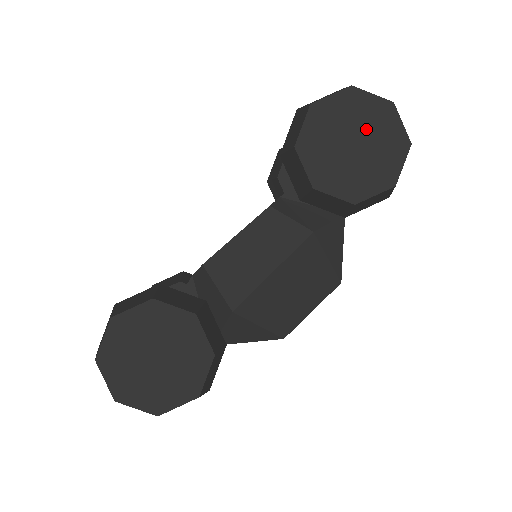
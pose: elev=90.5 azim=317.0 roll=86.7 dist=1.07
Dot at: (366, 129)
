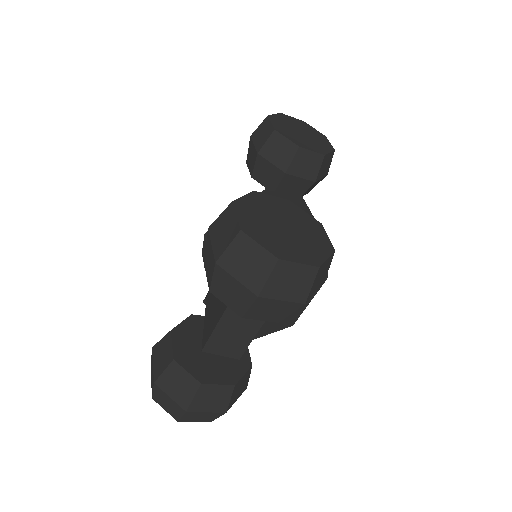
Dot at: (301, 128)
